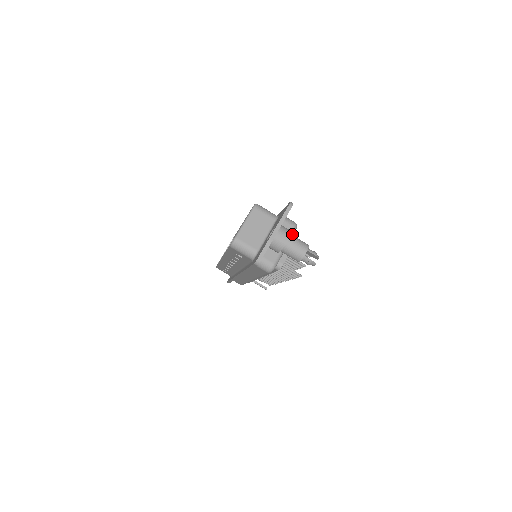
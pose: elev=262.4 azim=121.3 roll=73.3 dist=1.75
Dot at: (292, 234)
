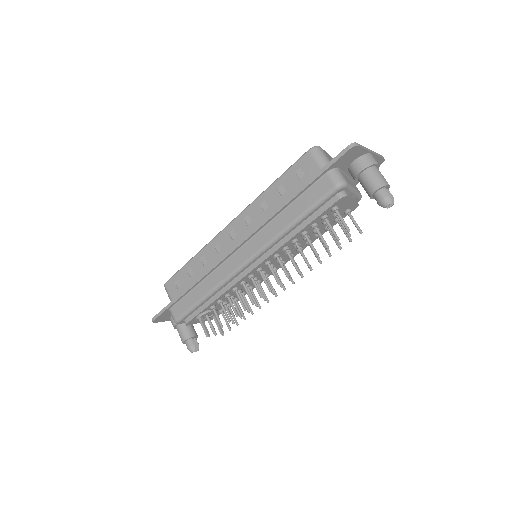
Dot at: (359, 195)
